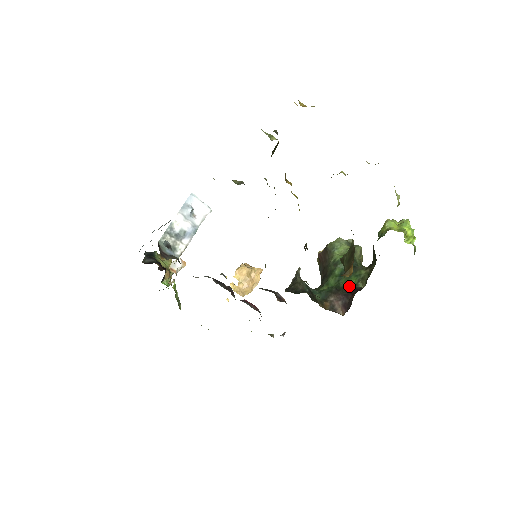
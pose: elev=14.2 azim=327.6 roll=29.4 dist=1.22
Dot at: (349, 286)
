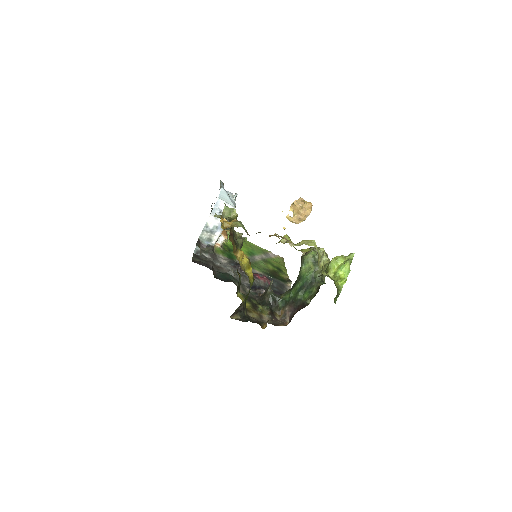
Dot at: (302, 300)
